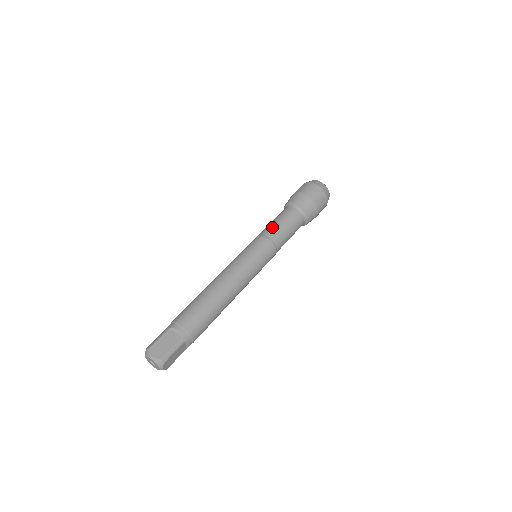
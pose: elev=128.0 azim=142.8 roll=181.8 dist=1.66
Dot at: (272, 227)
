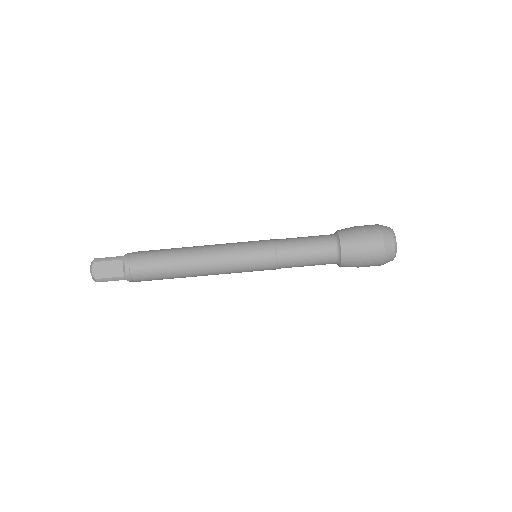
Dot at: (292, 248)
